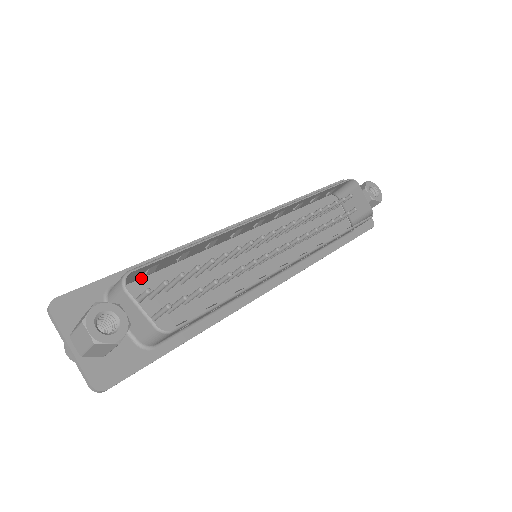
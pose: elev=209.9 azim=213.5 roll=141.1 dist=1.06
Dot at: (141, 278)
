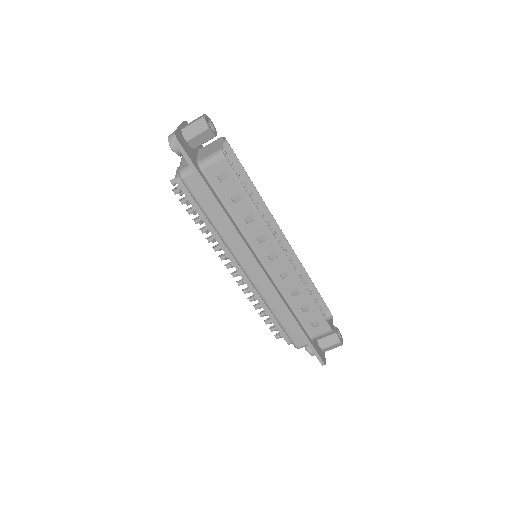
Dot at: occluded
